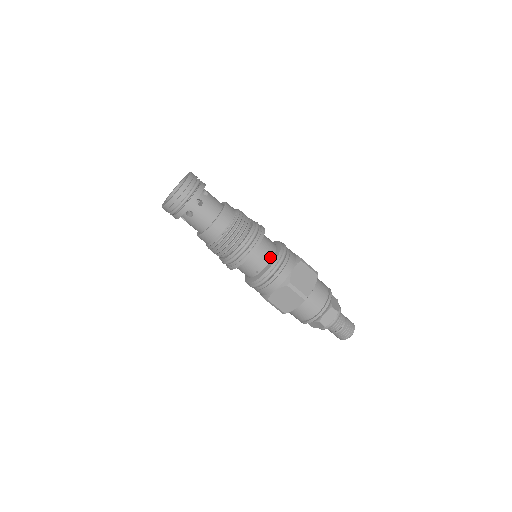
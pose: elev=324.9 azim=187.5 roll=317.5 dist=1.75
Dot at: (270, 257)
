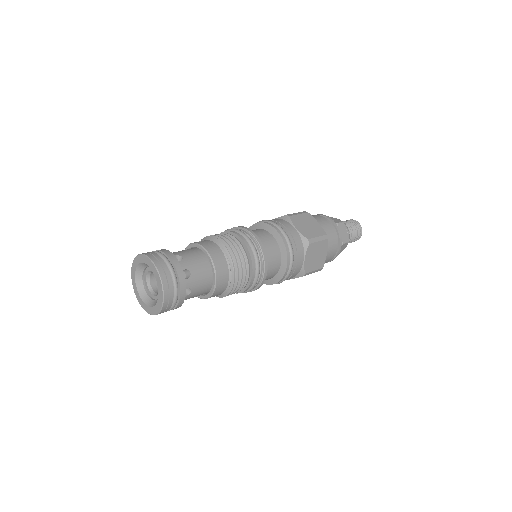
Dot at: (278, 266)
